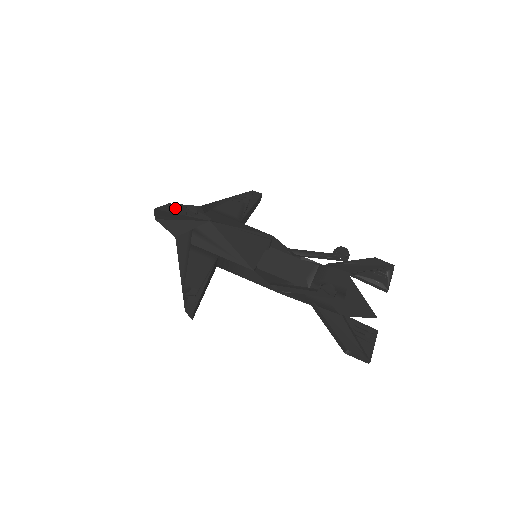
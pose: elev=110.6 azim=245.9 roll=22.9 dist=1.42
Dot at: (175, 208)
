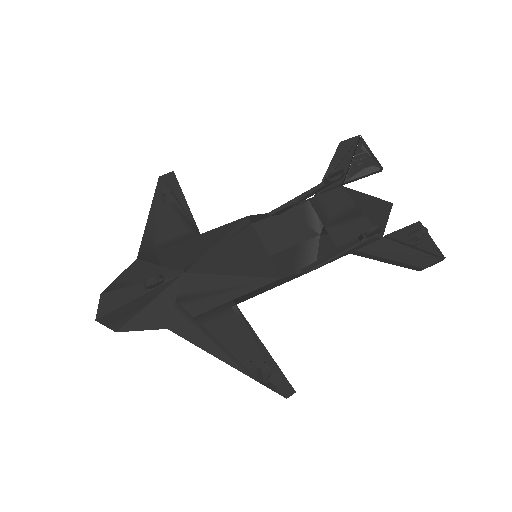
Dot at: (119, 294)
